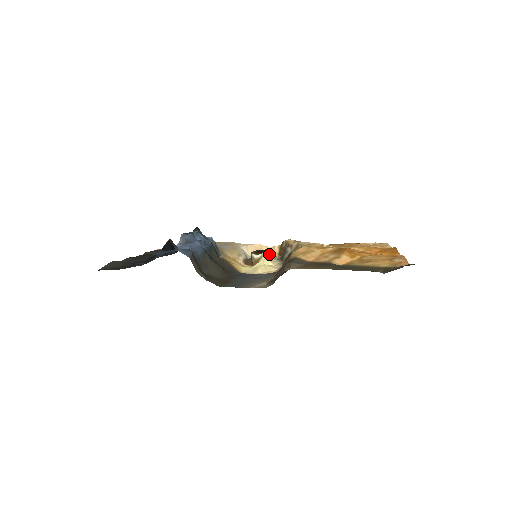
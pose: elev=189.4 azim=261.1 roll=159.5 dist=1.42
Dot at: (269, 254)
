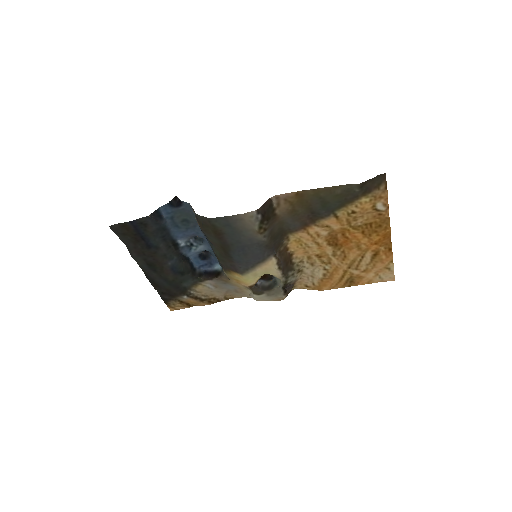
Dot at: (272, 275)
